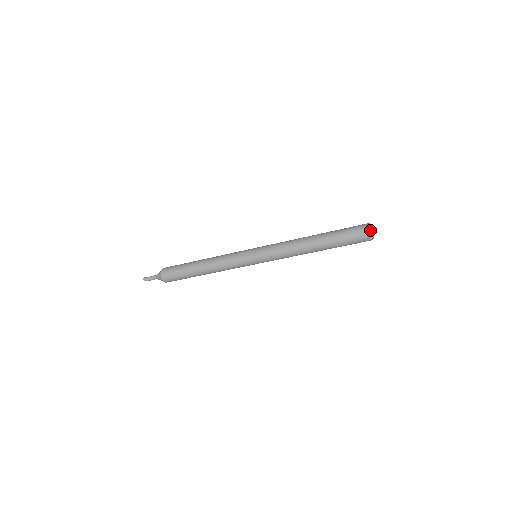
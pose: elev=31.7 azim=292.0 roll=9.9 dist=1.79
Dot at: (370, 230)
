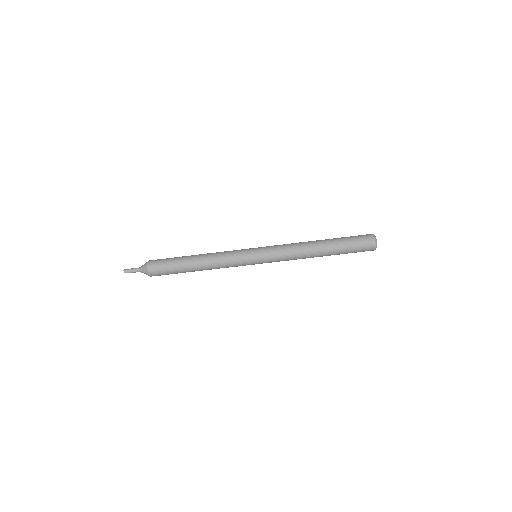
Dot at: (375, 239)
